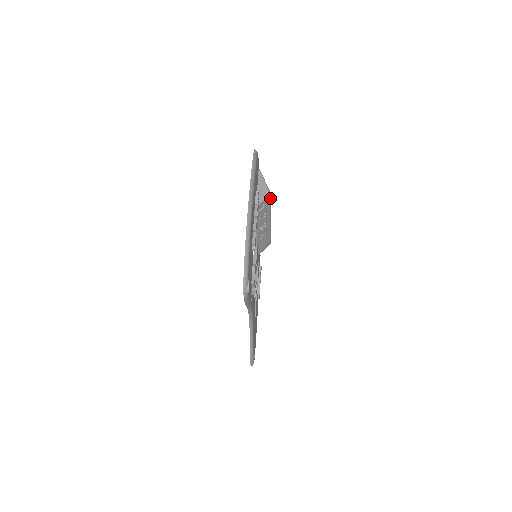
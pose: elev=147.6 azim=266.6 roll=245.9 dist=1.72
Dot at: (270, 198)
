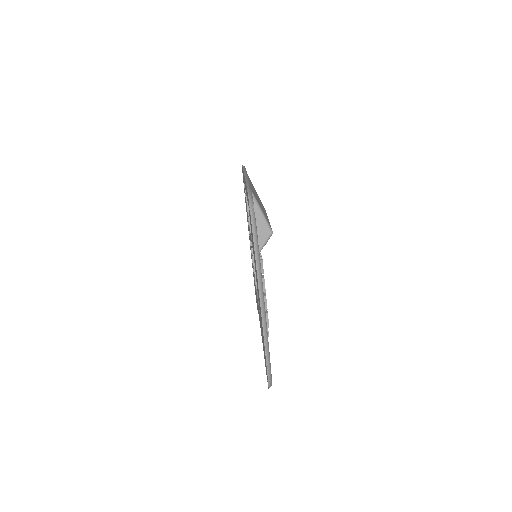
Dot at: occluded
